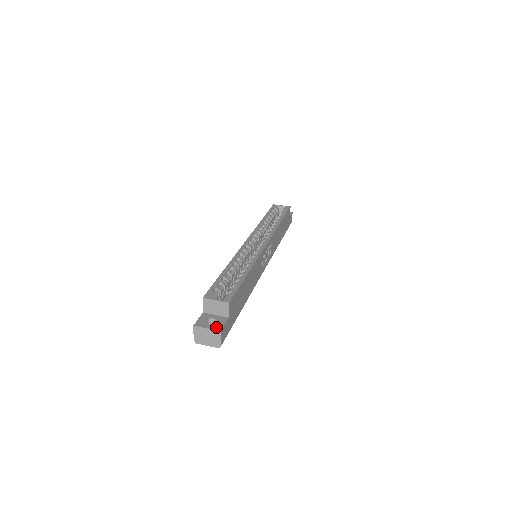
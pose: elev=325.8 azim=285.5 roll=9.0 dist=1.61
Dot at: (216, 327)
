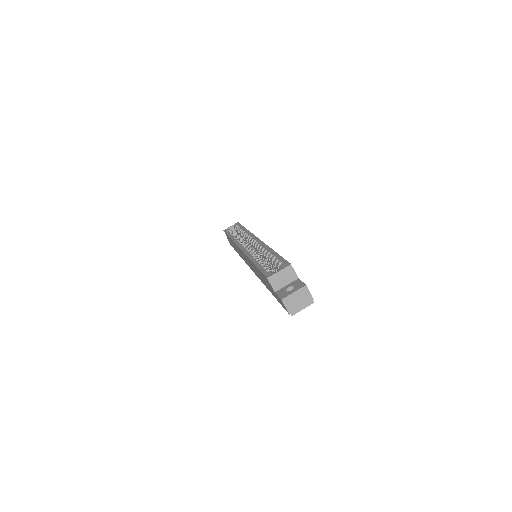
Dot at: (299, 287)
